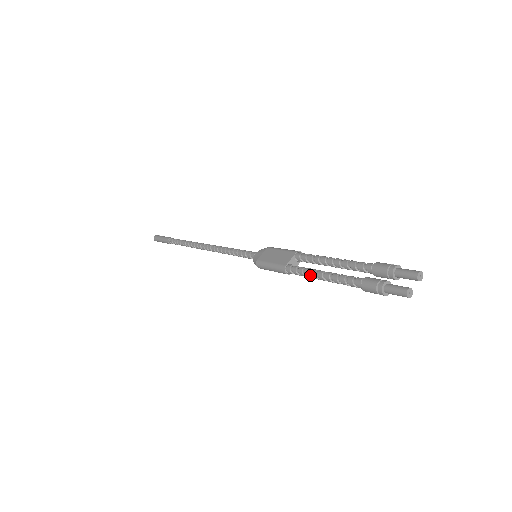
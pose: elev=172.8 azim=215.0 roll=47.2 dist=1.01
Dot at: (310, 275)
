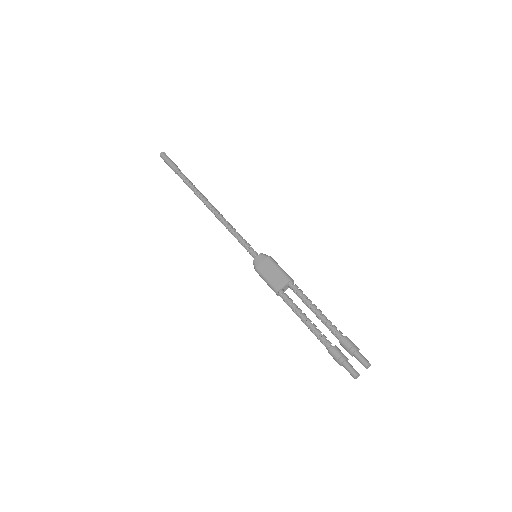
Dot at: (295, 312)
